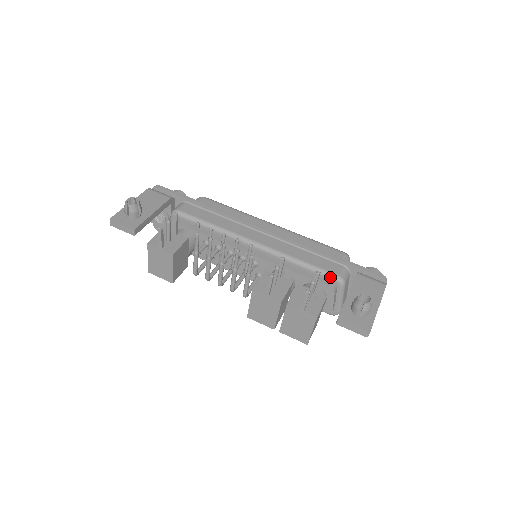
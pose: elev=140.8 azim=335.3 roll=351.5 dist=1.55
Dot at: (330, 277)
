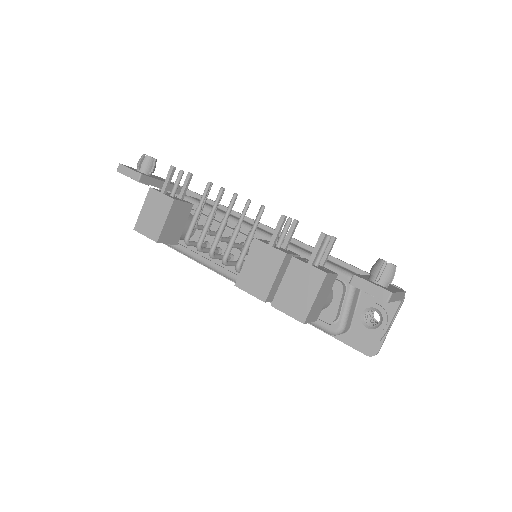
Dot at: (341, 272)
